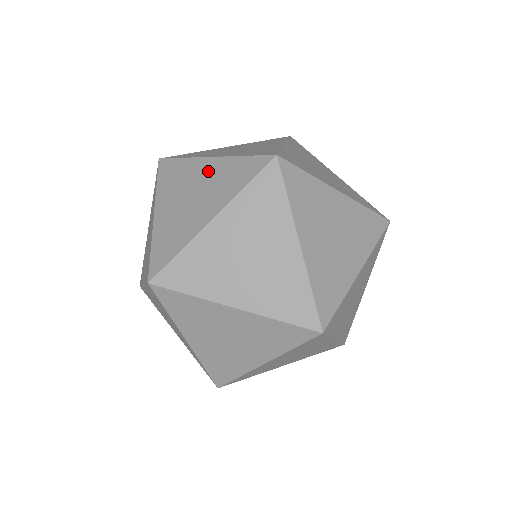
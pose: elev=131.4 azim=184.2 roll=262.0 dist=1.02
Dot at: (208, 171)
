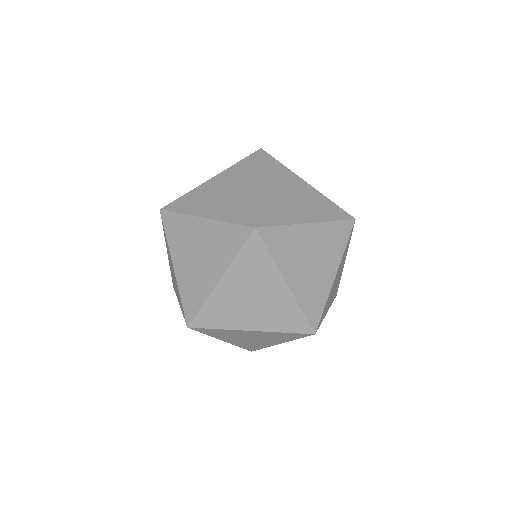
Dot at: (220, 181)
